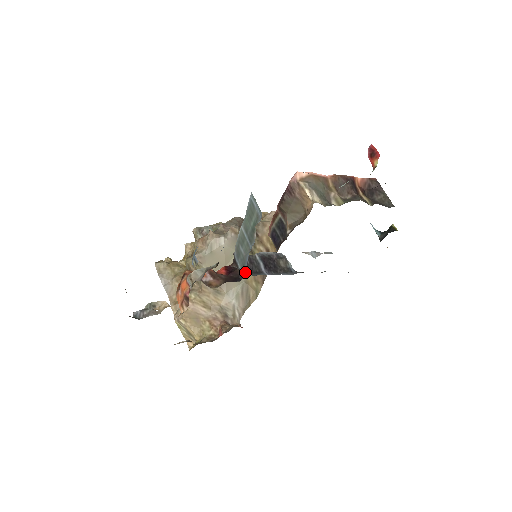
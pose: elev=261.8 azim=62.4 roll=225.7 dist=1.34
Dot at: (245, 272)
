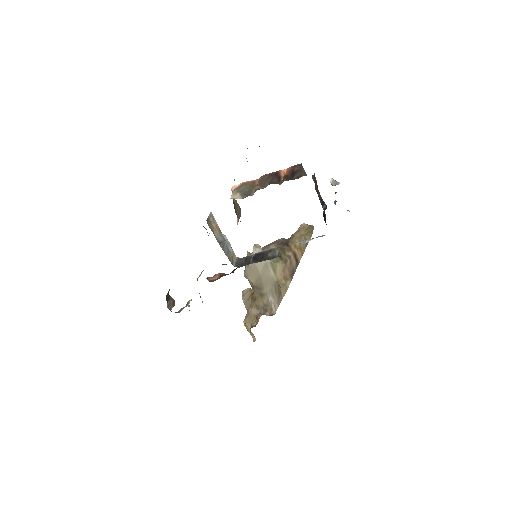
Dot at: occluded
